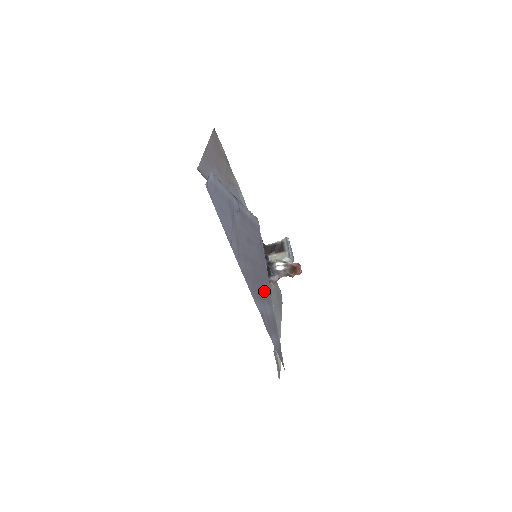
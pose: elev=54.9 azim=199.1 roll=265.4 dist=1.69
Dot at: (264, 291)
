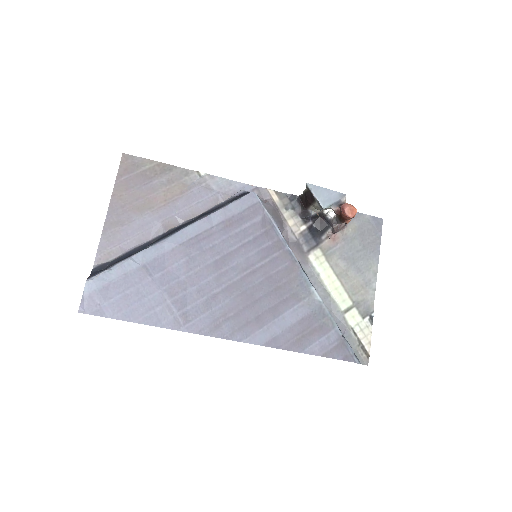
Dot at: (279, 297)
